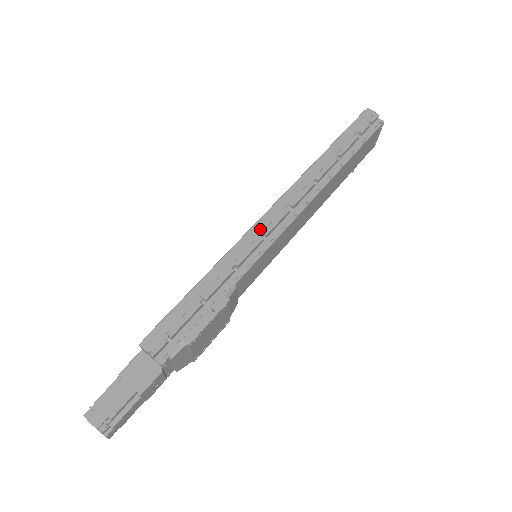
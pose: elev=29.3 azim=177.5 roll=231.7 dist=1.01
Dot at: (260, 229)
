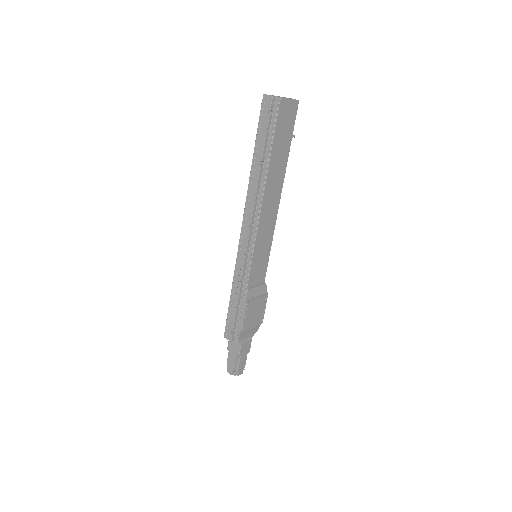
Dot at: (242, 249)
